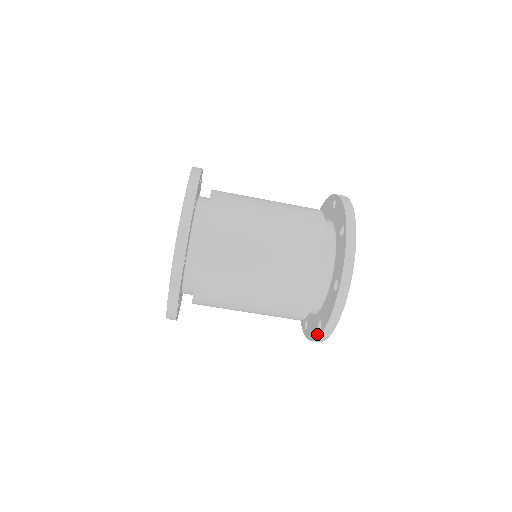
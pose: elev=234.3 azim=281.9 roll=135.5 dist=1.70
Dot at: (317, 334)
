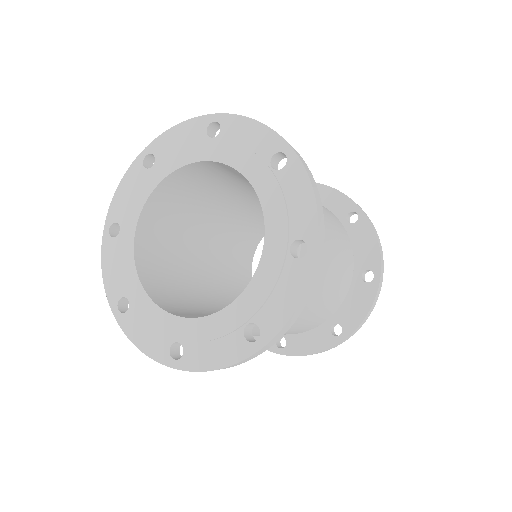
Dot at: (273, 348)
